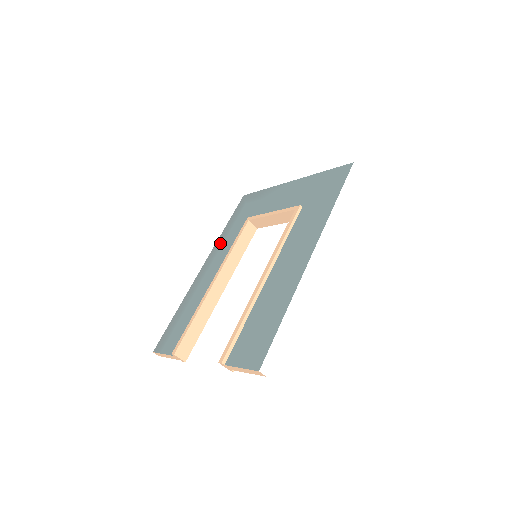
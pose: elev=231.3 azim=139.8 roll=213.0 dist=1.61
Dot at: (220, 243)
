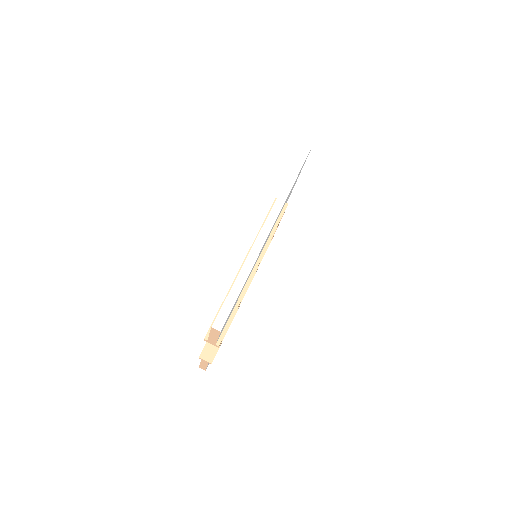
Dot at: occluded
